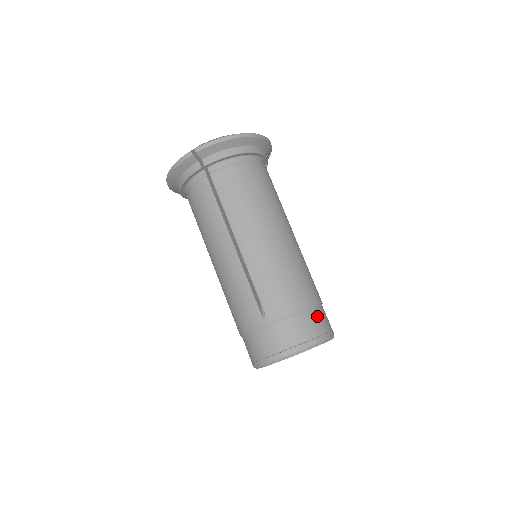
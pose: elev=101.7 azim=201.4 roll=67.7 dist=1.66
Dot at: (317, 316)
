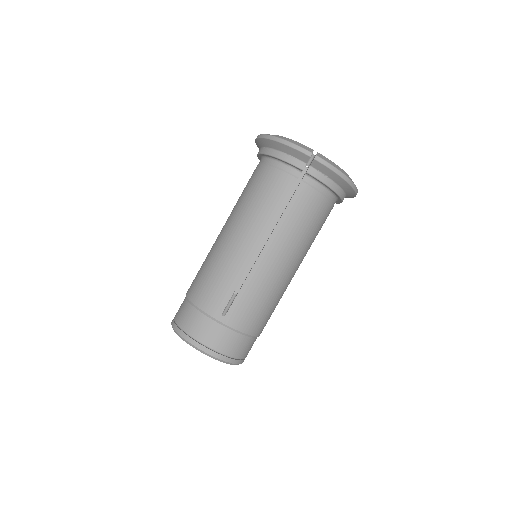
Dot at: (251, 344)
